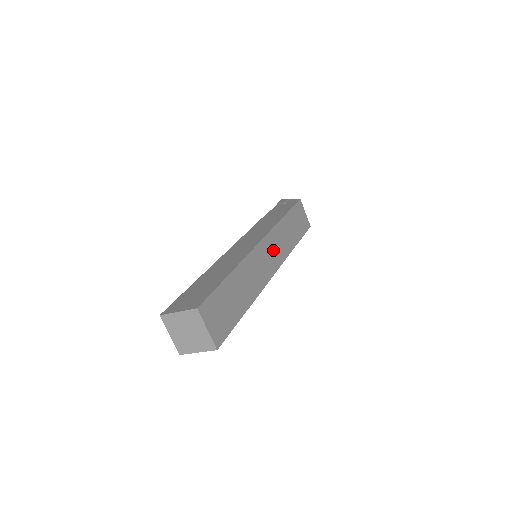
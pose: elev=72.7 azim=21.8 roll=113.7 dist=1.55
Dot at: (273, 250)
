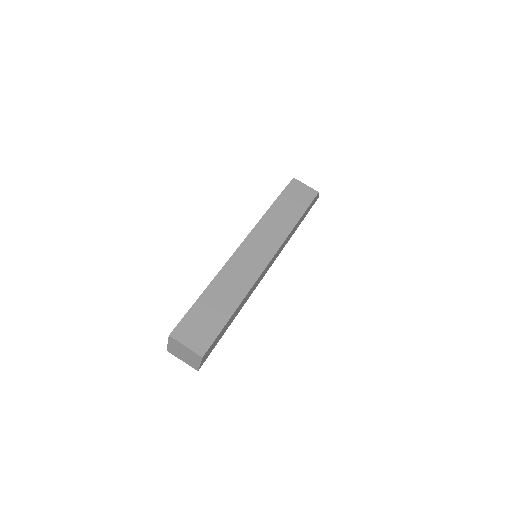
Dot at: (261, 244)
